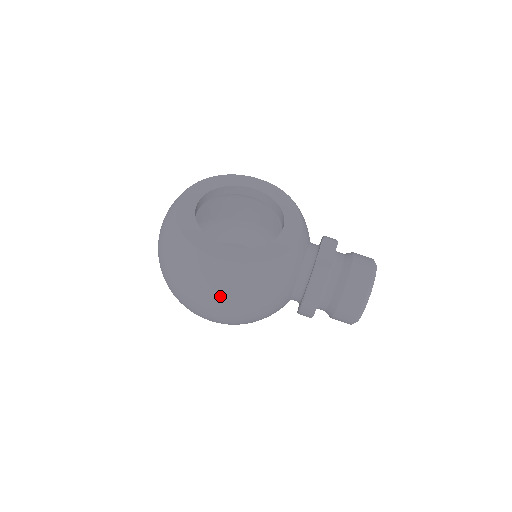
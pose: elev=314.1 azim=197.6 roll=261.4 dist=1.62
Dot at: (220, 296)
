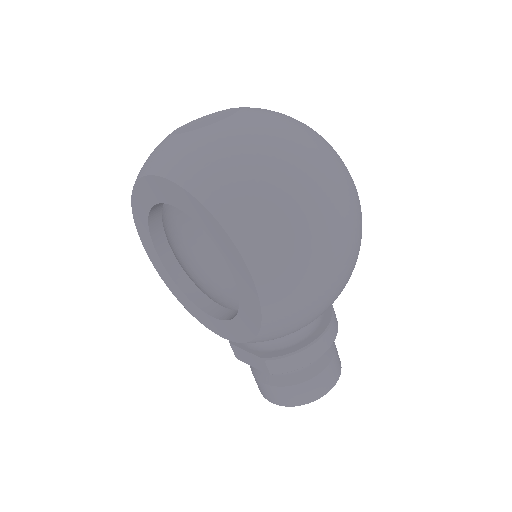
Dot at: (353, 240)
